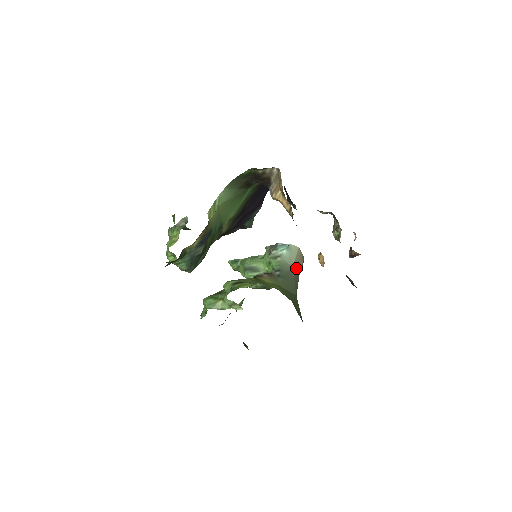
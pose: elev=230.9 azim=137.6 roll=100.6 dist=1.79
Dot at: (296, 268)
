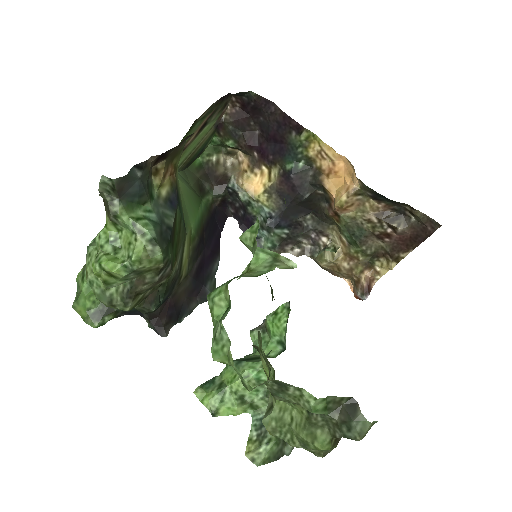
Dot at: occluded
